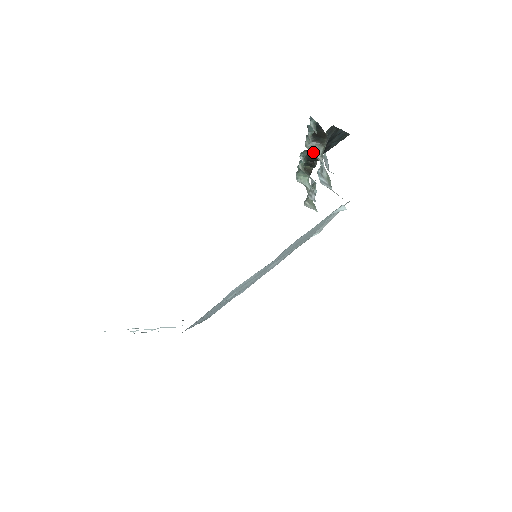
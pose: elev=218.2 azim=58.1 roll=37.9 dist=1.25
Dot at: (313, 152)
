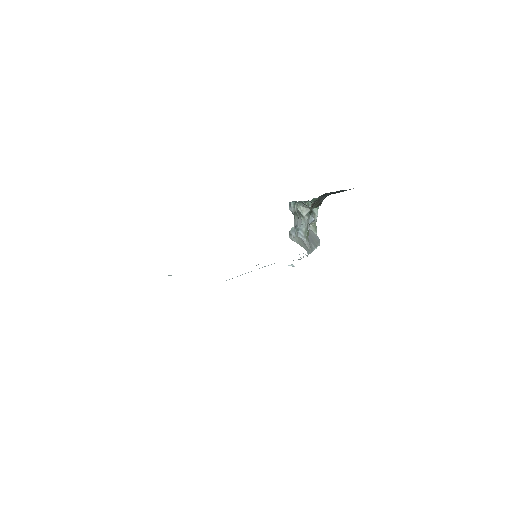
Dot at: (301, 211)
